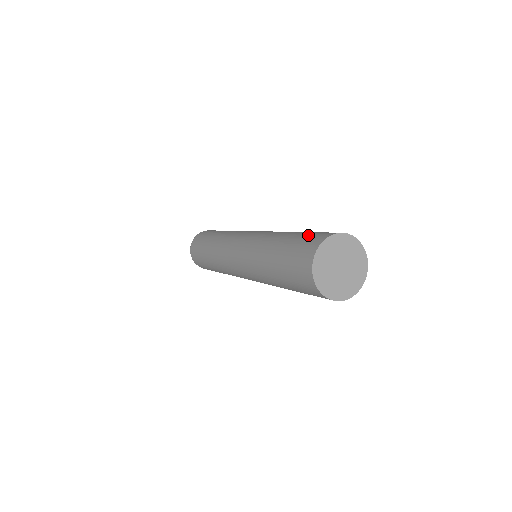
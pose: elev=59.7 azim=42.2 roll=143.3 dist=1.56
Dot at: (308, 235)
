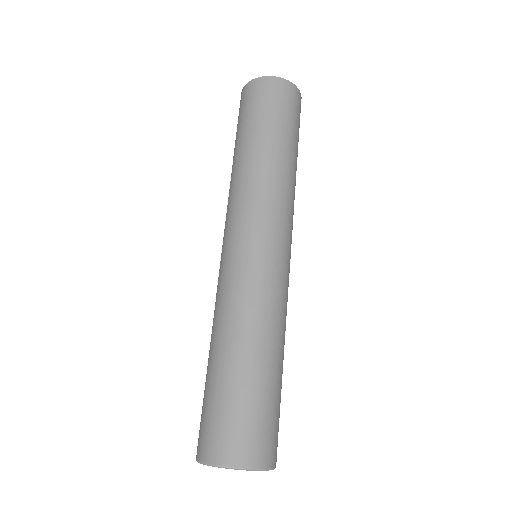
Dot at: occluded
